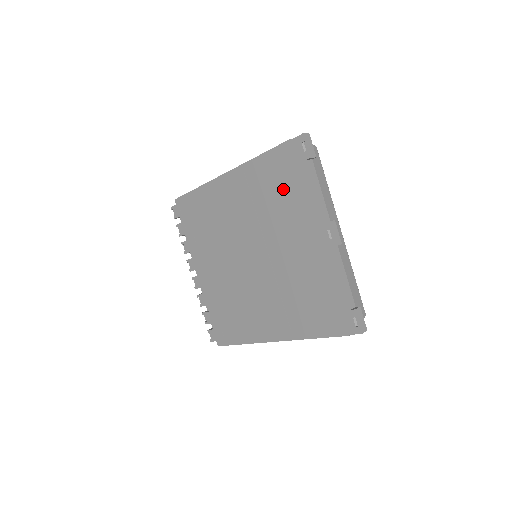
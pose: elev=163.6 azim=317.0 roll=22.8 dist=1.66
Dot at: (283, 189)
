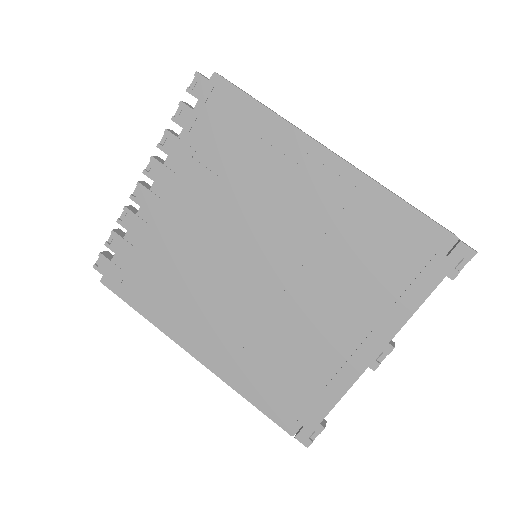
Dot at: (384, 263)
